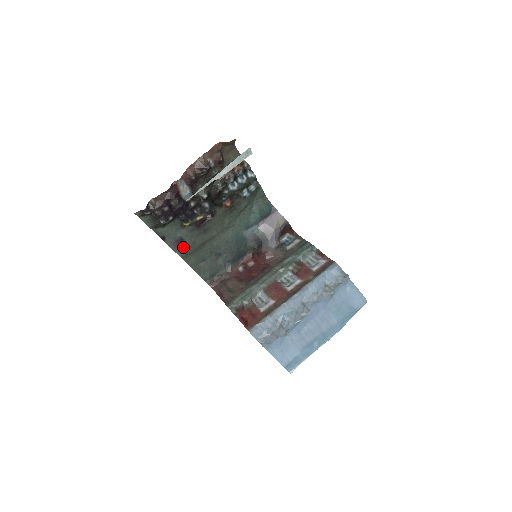
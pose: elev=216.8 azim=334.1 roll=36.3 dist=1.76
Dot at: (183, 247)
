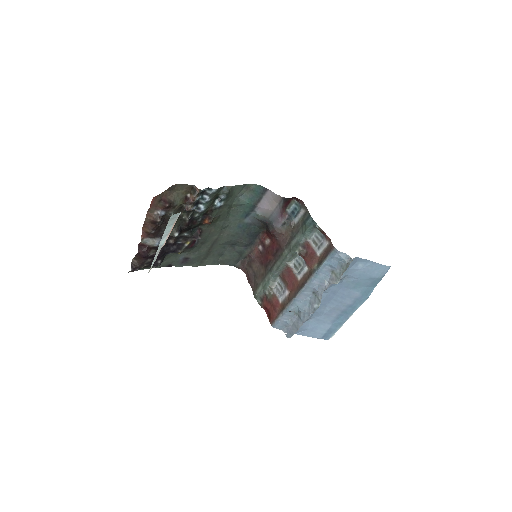
Dot at: (192, 261)
